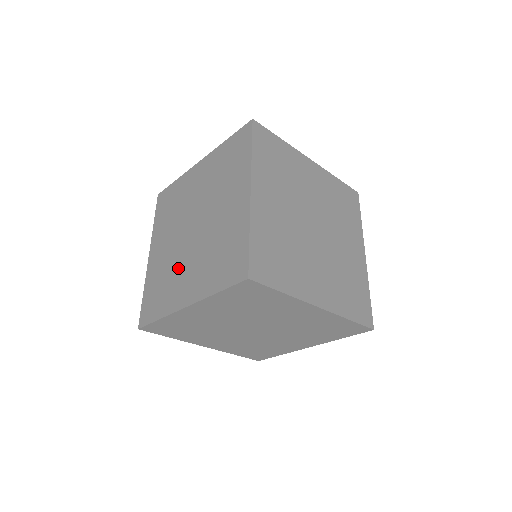
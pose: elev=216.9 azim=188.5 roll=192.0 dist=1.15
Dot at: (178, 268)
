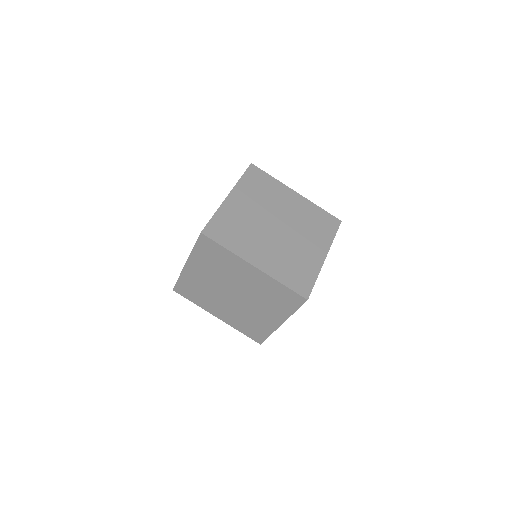
Dot at: (251, 314)
